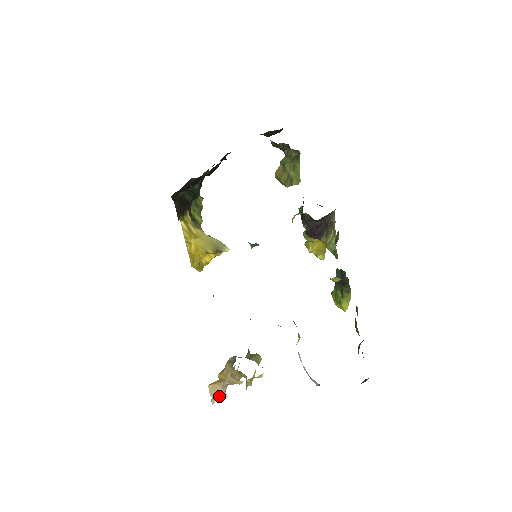
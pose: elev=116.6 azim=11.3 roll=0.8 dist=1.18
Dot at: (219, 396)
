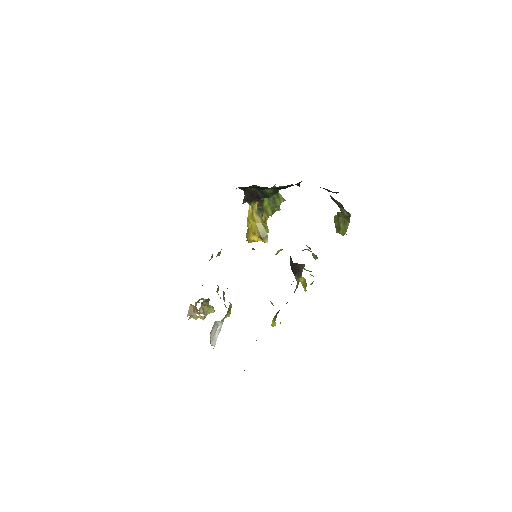
Dot at: occluded
